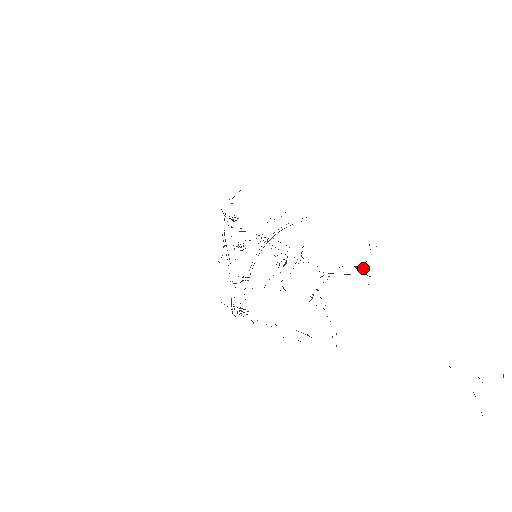
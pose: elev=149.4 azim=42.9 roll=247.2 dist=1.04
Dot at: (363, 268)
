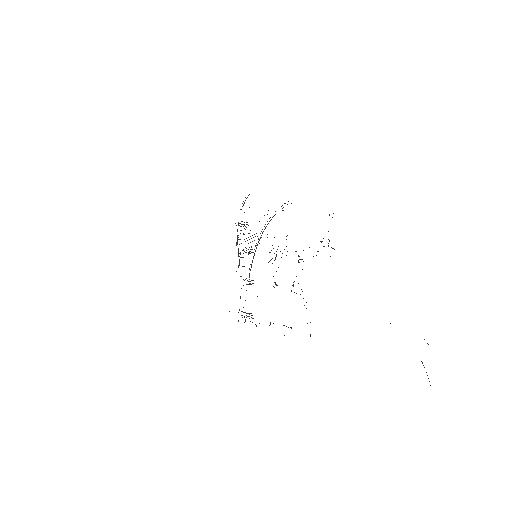
Dot at: occluded
